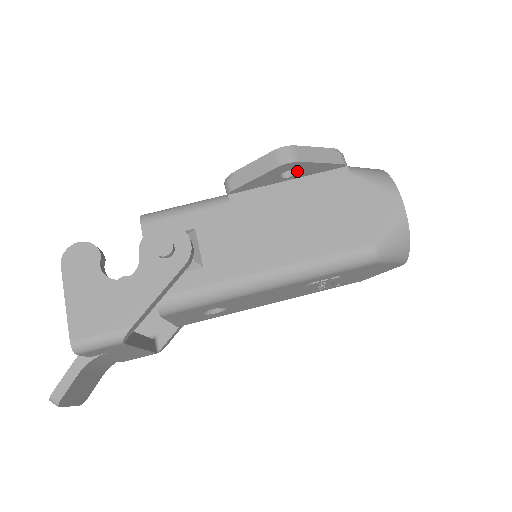
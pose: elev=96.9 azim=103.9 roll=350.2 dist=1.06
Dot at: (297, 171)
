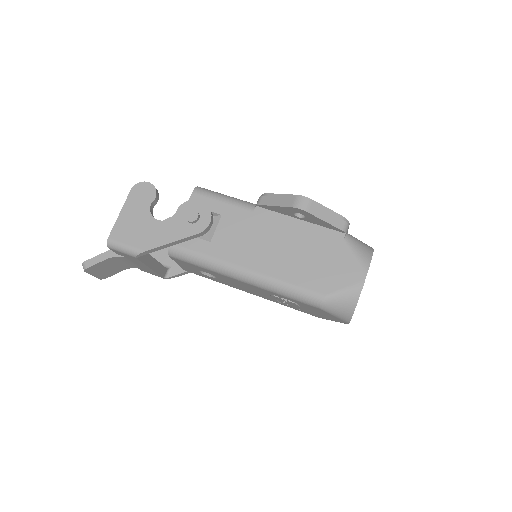
Dot at: (306, 217)
